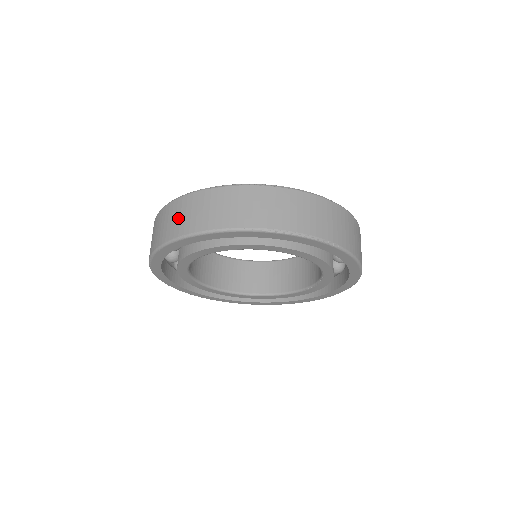
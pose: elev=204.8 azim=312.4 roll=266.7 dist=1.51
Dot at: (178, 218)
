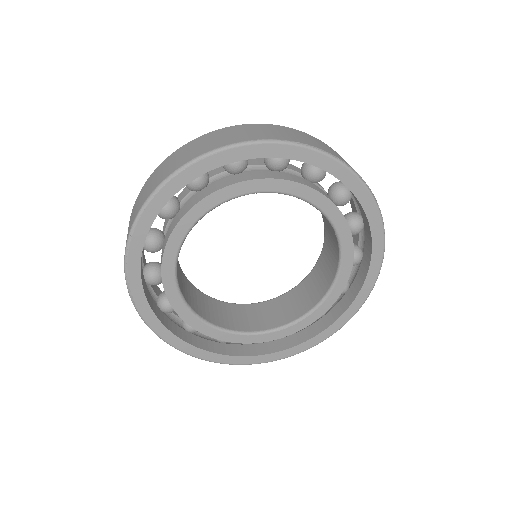
Dot at: (251, 131)
